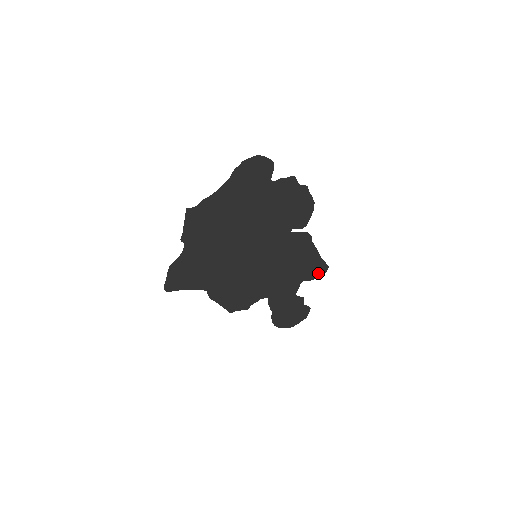
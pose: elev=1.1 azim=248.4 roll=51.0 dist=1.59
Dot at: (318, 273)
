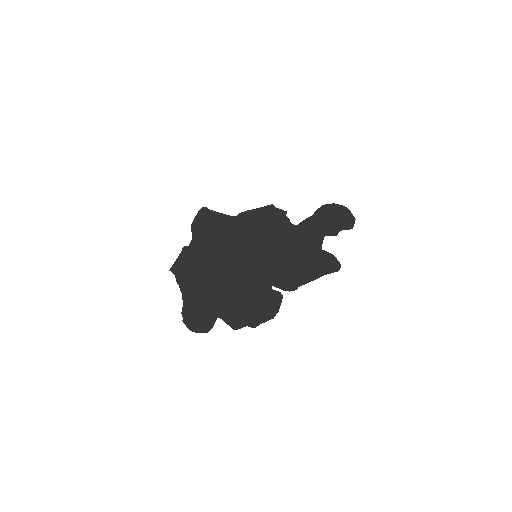
Dot at: (333, 261)
